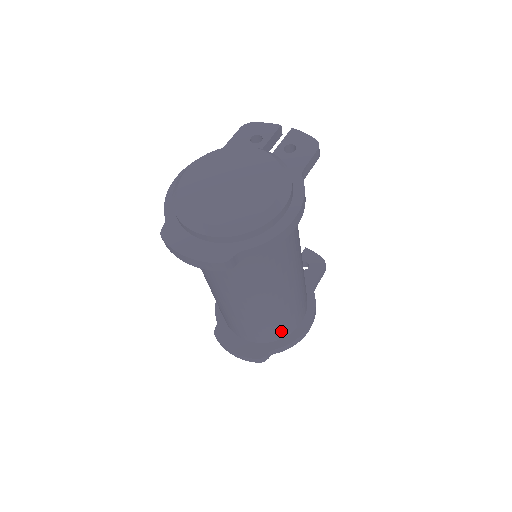
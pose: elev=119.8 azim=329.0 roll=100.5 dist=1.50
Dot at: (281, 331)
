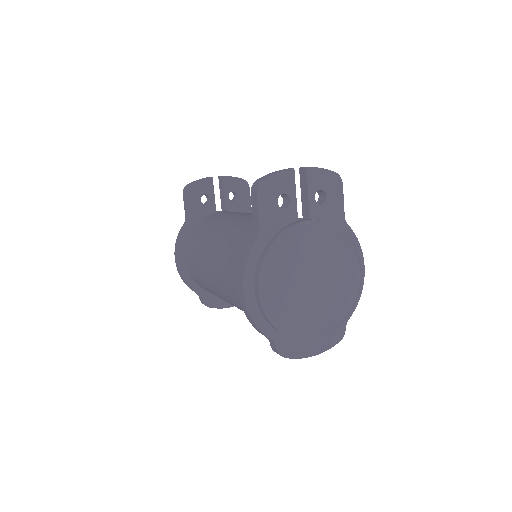
Dot at: occluded
